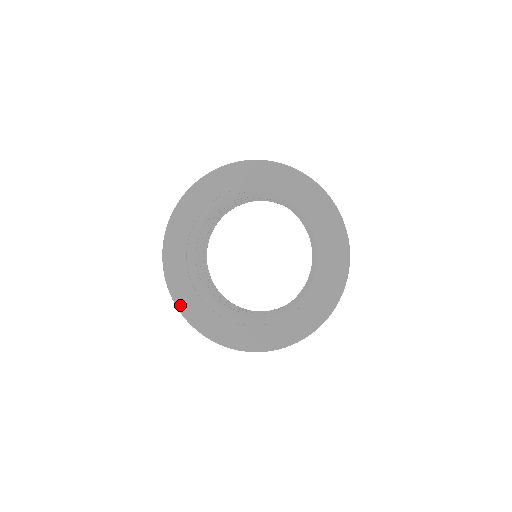
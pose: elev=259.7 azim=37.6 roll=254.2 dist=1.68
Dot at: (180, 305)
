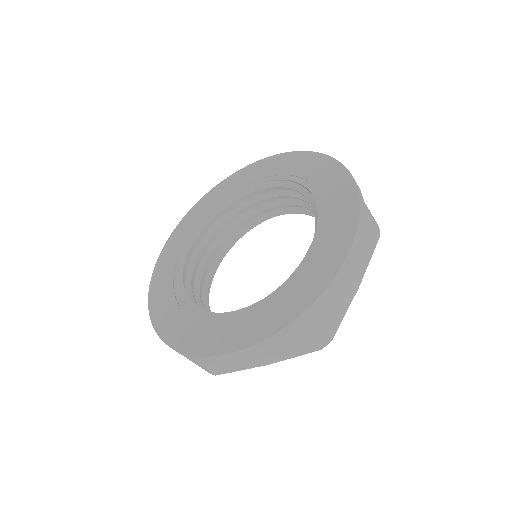
Dot at: (152, 294)
